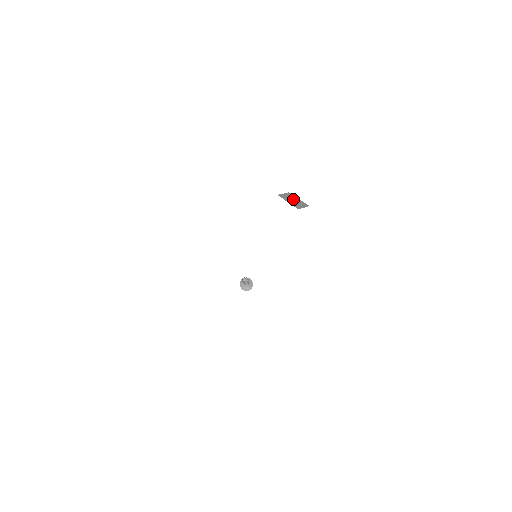
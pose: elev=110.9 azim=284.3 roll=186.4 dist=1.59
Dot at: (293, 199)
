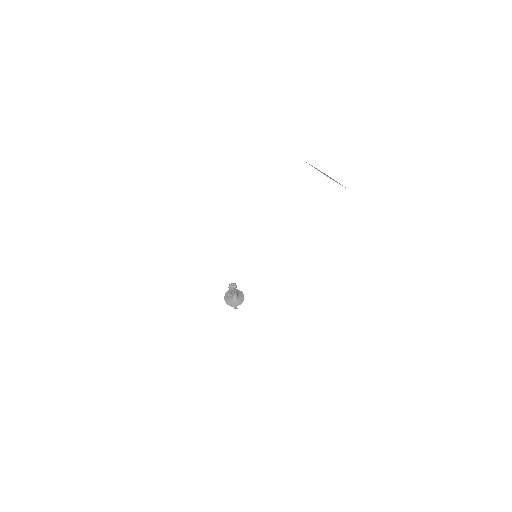
Dot at: (323, 173)
